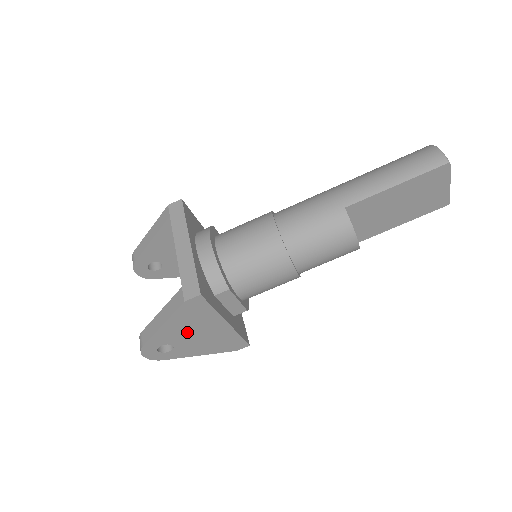
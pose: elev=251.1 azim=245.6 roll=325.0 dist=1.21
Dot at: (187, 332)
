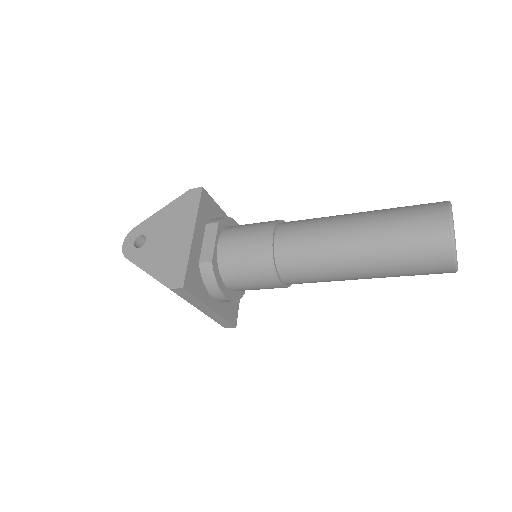
Dot at: occluded
